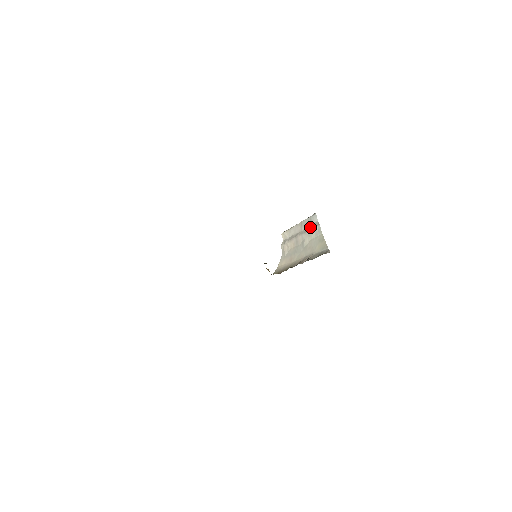
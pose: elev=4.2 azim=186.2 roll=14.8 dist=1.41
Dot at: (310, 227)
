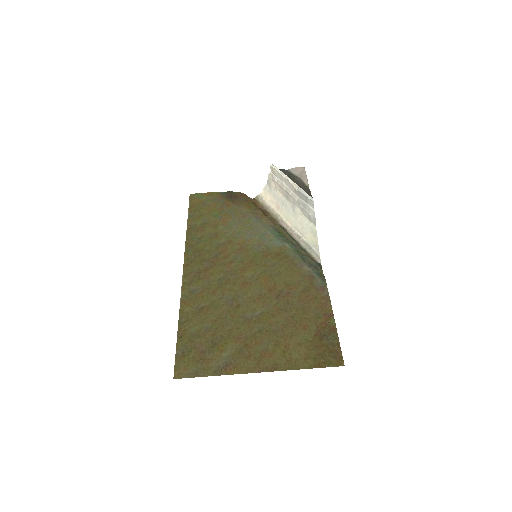
Dot at: (305, 205)
